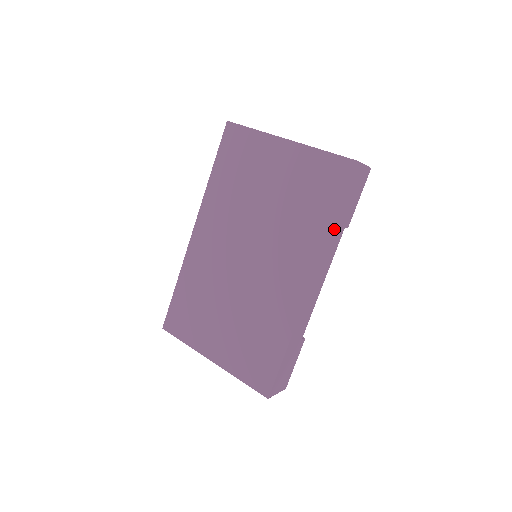
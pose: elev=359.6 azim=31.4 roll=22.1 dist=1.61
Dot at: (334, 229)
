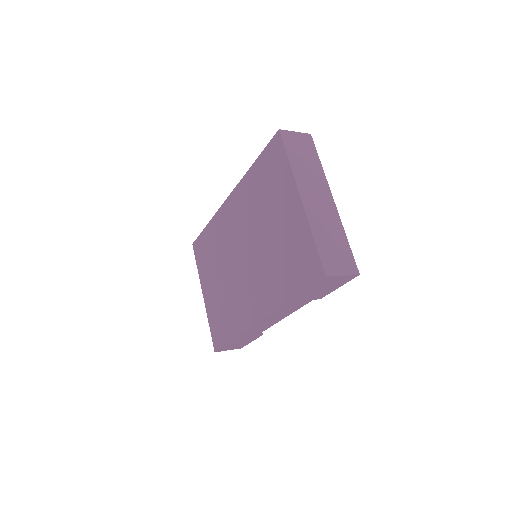
Dot at: (291, 302)
